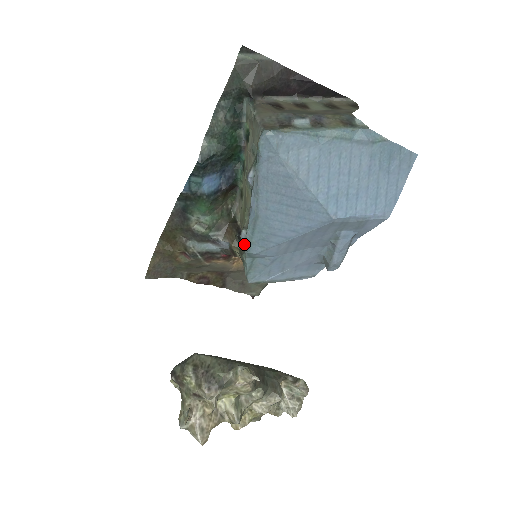
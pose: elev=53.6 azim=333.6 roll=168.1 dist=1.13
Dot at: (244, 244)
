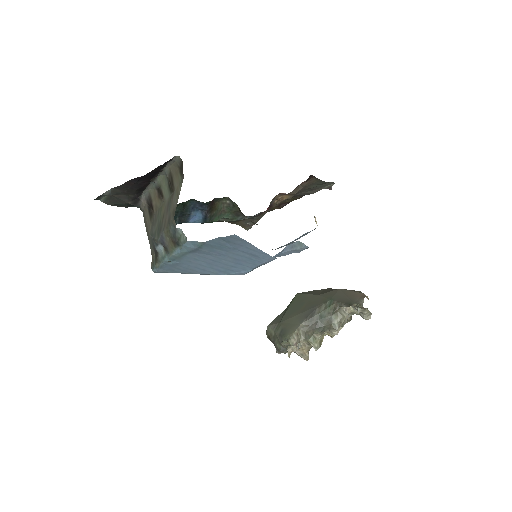
Dot at: occluded
